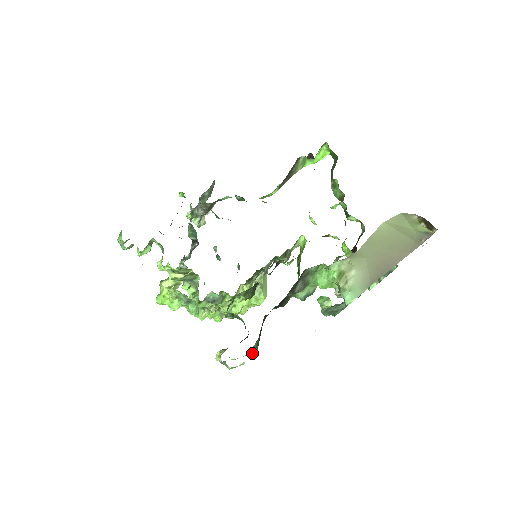
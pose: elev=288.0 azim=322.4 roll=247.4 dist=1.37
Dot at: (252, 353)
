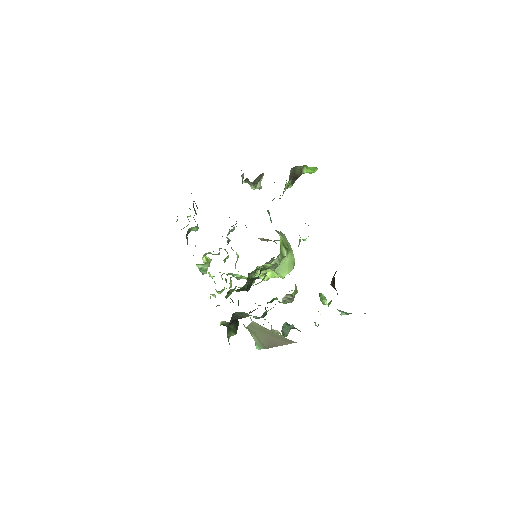
Dot at: occluded
